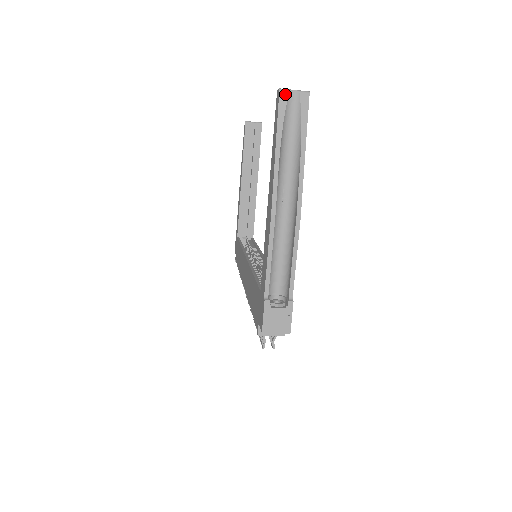
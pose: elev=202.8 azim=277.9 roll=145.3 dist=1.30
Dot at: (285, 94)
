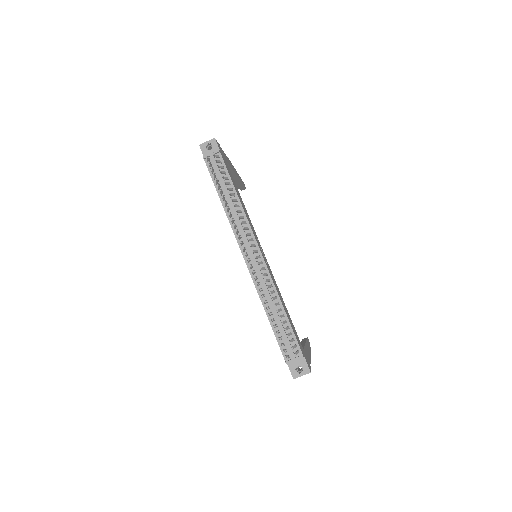
Dot at: occluded
